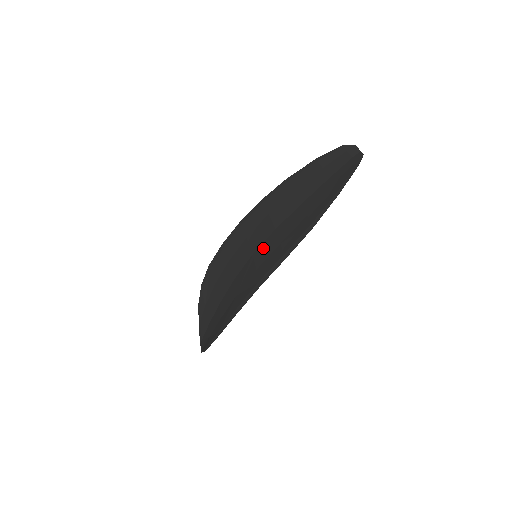
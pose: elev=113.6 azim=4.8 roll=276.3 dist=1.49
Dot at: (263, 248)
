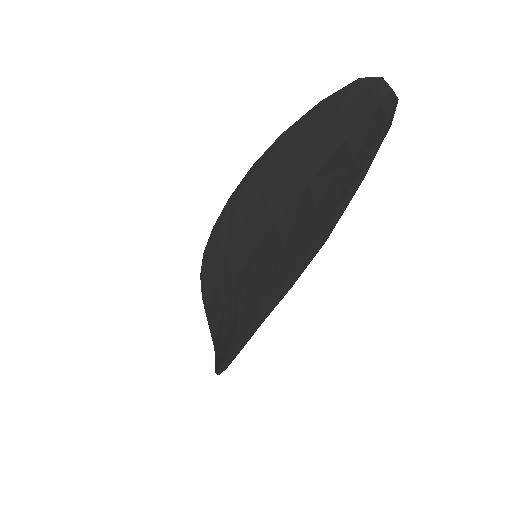
Dot at: (262, 251)
